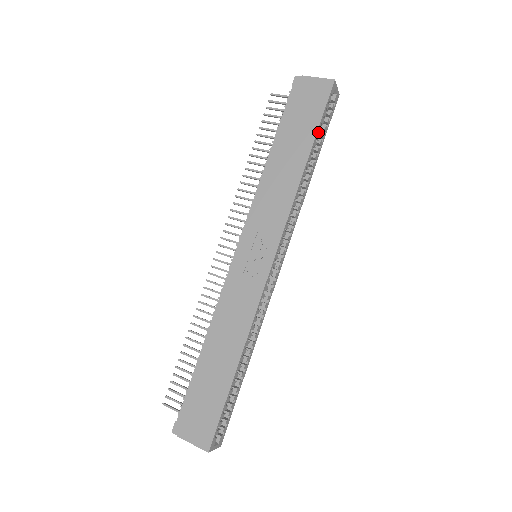
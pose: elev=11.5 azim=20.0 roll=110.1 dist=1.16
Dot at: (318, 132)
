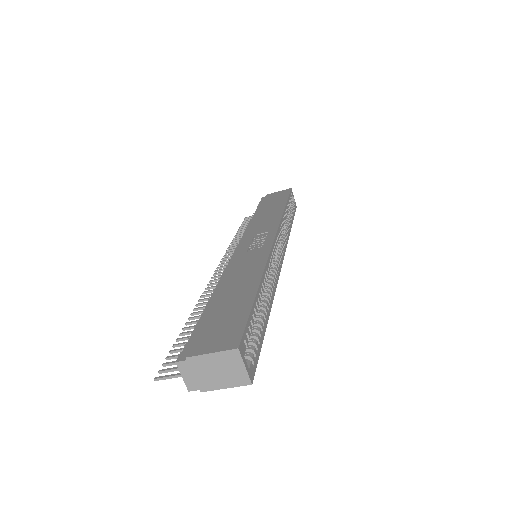
Dot at: occluded
